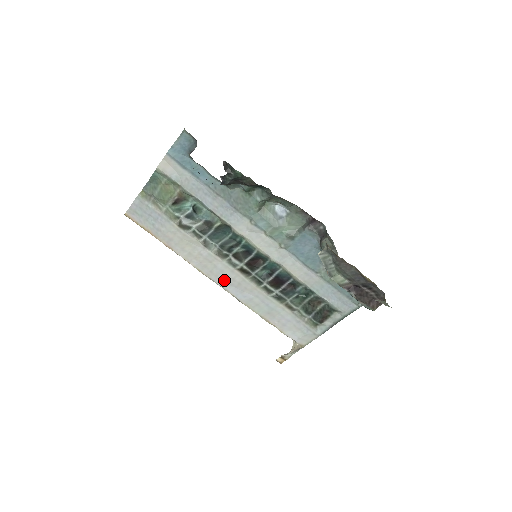
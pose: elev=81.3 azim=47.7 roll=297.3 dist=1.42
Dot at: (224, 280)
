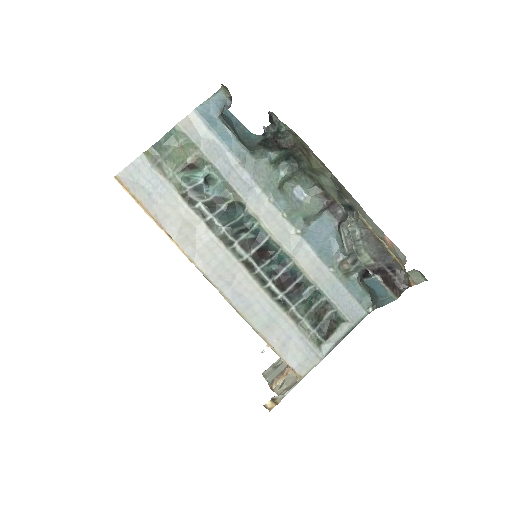
Dot at: (222, 277)
